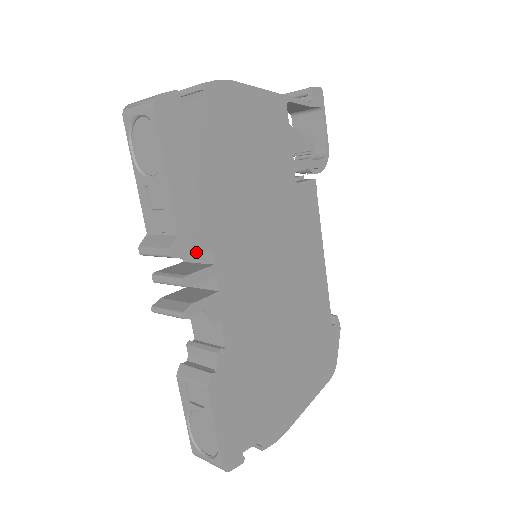
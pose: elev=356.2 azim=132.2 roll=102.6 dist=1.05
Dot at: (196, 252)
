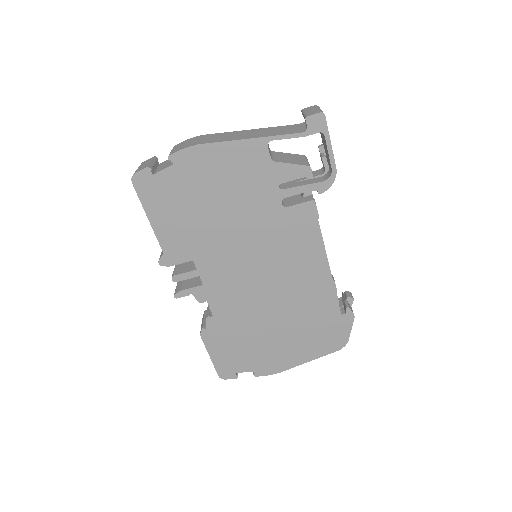
Dot at: (180, 263)
